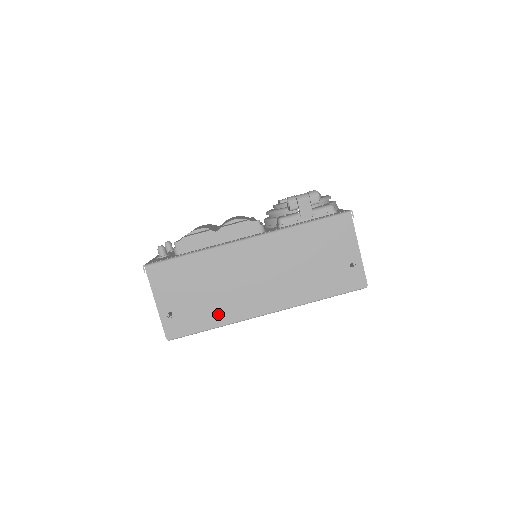
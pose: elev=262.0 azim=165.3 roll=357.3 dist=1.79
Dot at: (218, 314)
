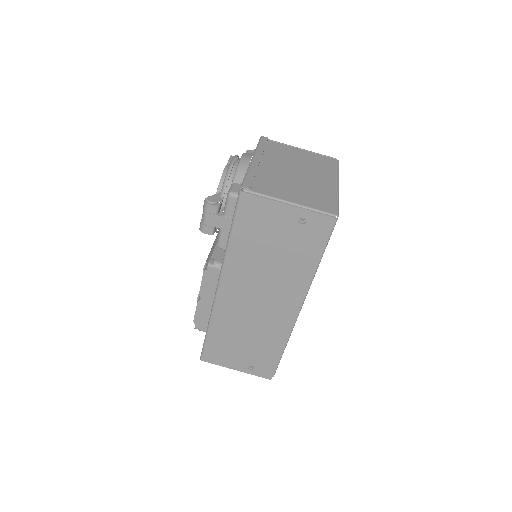
Dot at: (273, 342)
